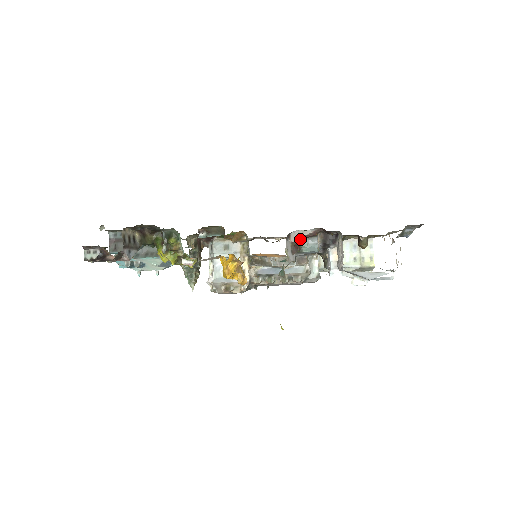
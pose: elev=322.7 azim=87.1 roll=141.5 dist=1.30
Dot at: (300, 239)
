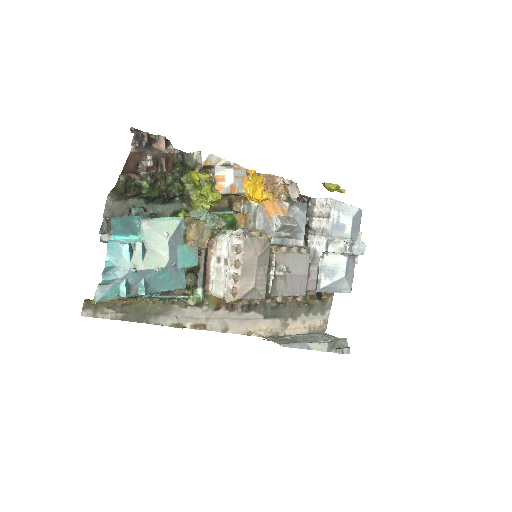
Dot at: occluded
